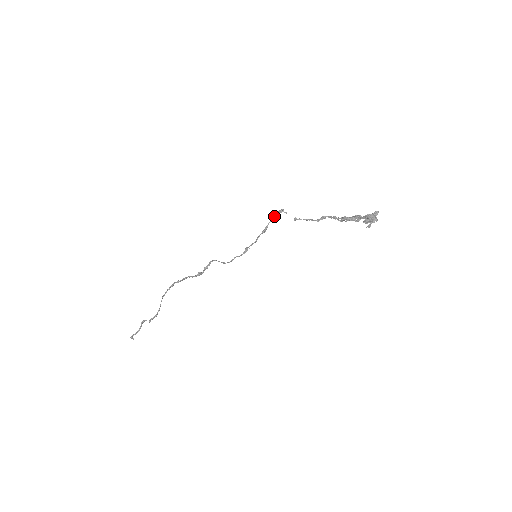
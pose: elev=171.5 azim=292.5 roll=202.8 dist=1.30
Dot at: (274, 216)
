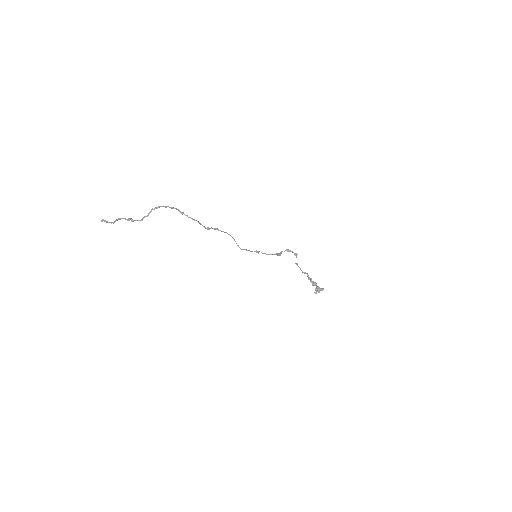
Dot at: occluded
